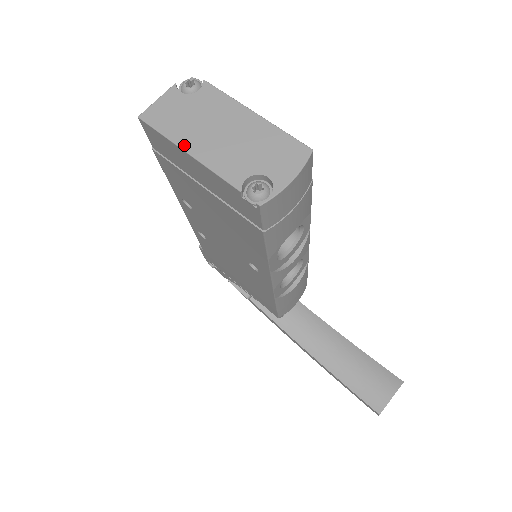
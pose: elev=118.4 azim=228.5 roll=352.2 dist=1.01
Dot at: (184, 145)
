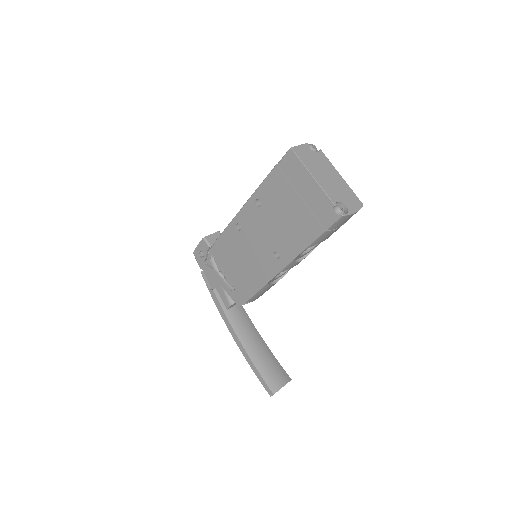
Dot at: (312, 172)
